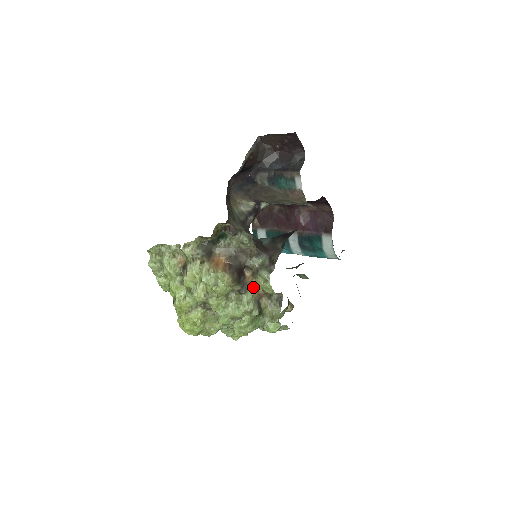
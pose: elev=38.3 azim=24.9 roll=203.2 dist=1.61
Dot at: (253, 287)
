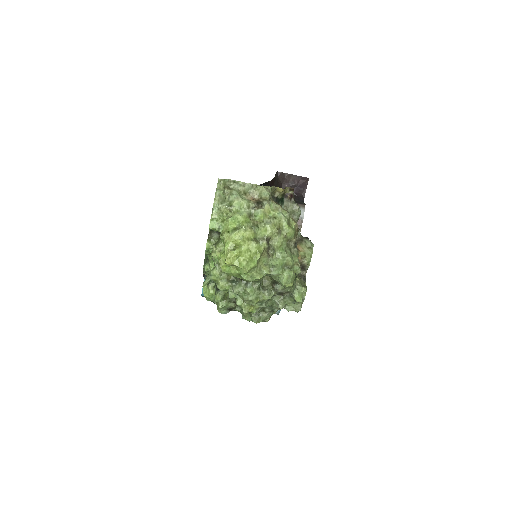
Dot at: (299, 249)
